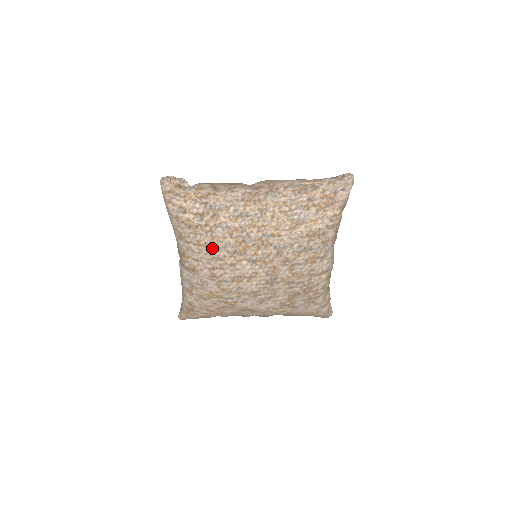
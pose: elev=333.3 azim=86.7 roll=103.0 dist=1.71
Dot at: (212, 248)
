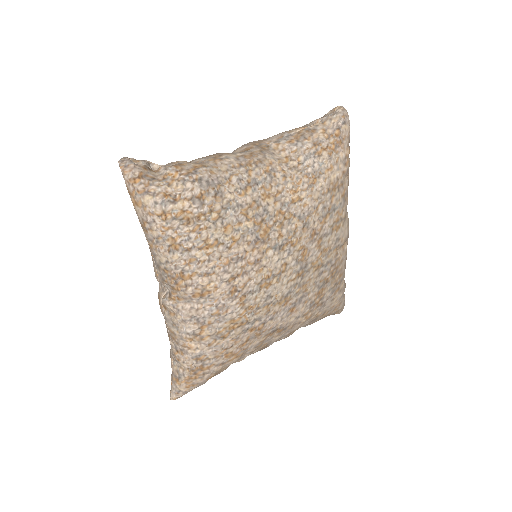
Dot at: (227, 245)
